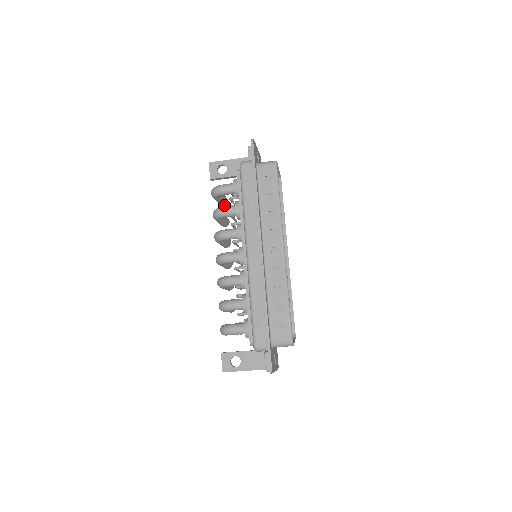
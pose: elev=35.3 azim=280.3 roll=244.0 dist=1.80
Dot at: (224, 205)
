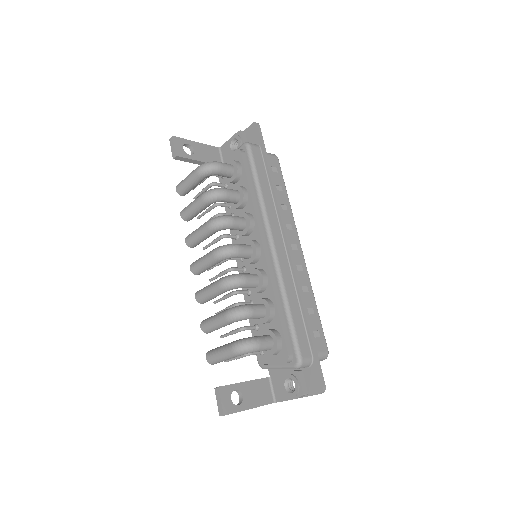
Dot at: (185, 194)
